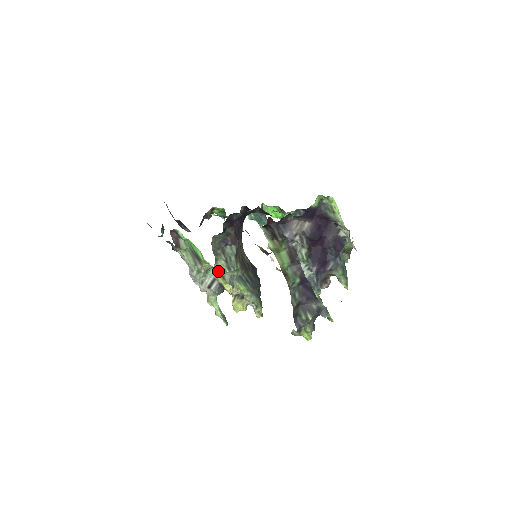
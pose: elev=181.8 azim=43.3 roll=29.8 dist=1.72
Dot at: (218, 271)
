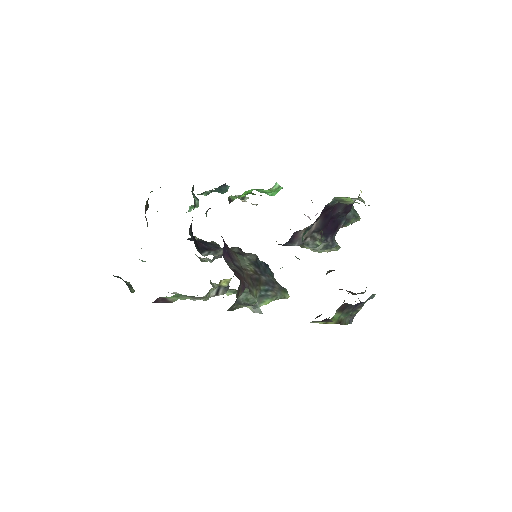
Dot at: occluded
